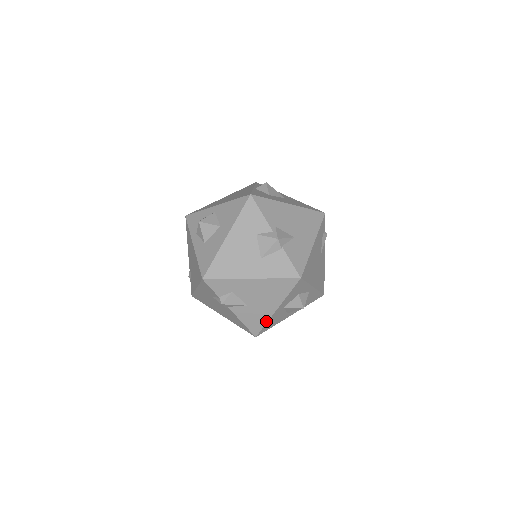
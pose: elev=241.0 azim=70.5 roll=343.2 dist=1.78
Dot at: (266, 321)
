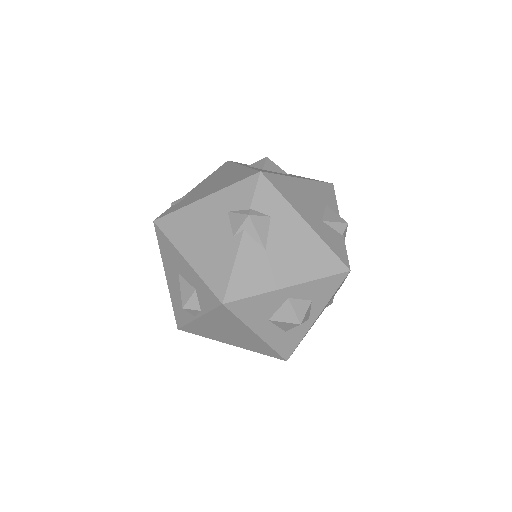
Dot at: (260, 291)
